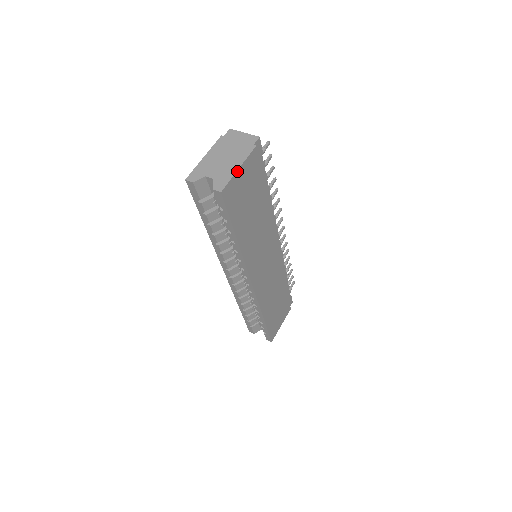
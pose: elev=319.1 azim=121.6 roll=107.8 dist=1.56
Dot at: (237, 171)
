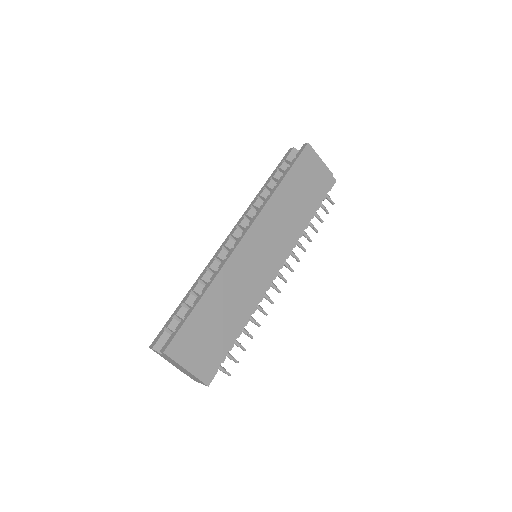
Dot at: (319, 158)
